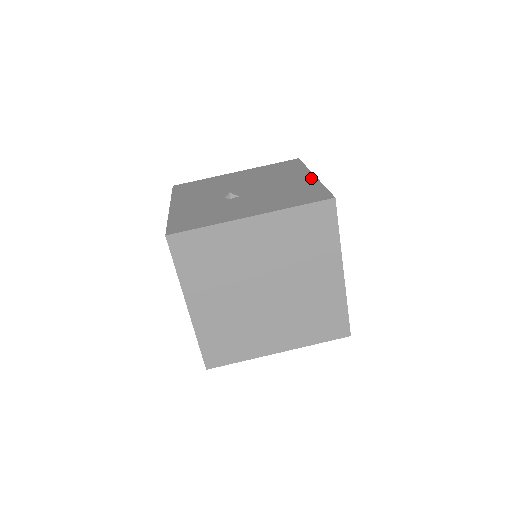
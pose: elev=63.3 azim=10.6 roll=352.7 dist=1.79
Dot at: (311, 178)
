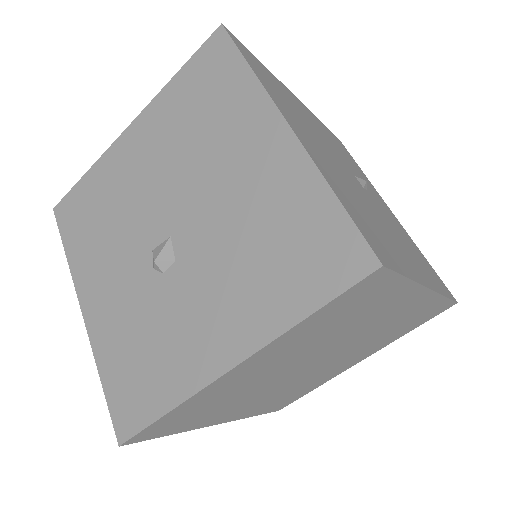
Dot at: (287, 146)
